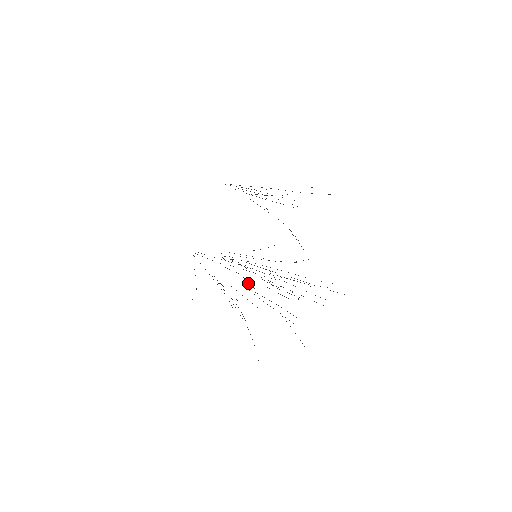
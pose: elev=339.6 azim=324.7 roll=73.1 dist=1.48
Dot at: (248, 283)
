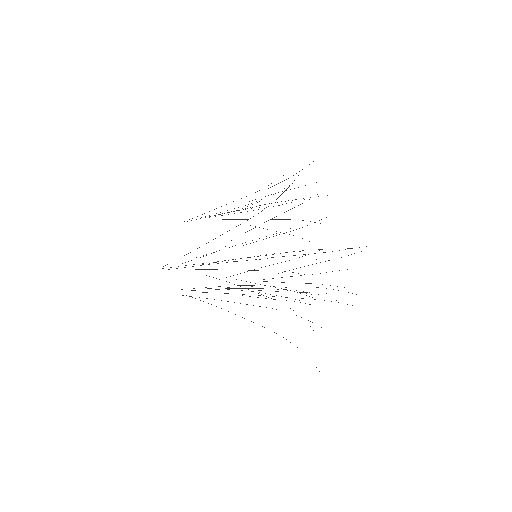
Dot at: occluded
